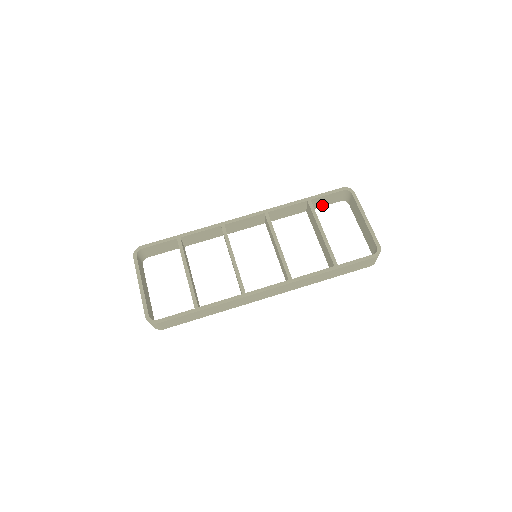
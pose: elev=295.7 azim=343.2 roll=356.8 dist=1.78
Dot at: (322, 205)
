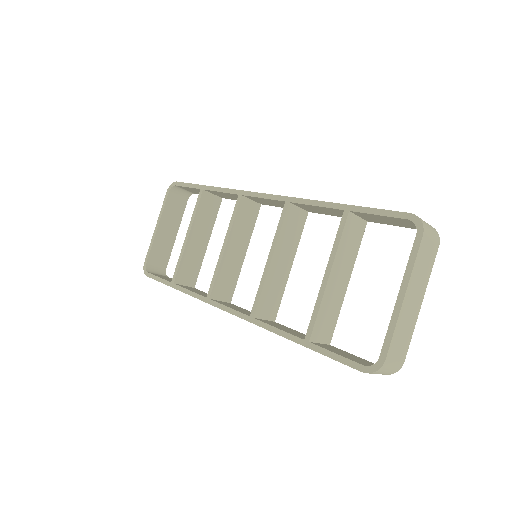
Dot at: (387, 223)
